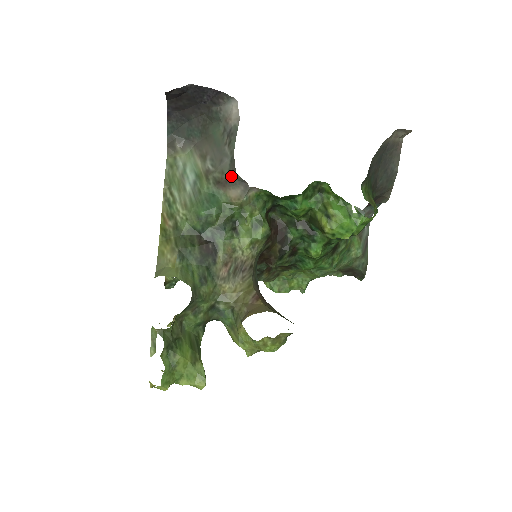
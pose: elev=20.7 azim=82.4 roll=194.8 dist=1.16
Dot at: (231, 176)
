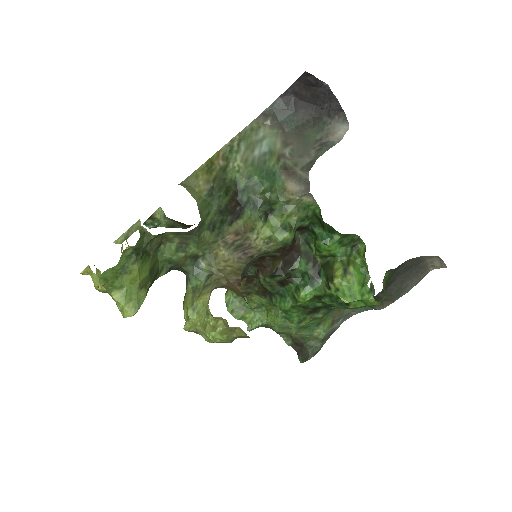
Dot at: (301, 172)
